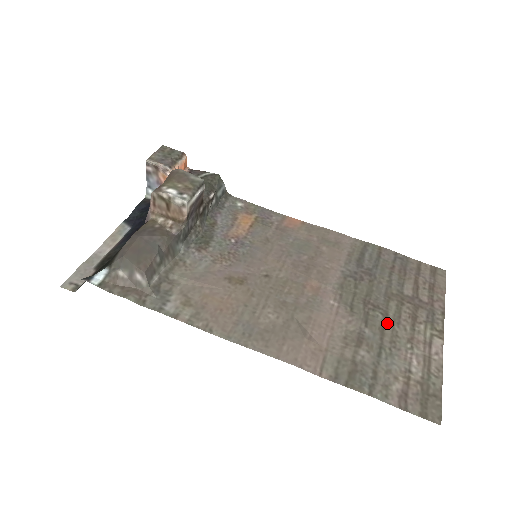
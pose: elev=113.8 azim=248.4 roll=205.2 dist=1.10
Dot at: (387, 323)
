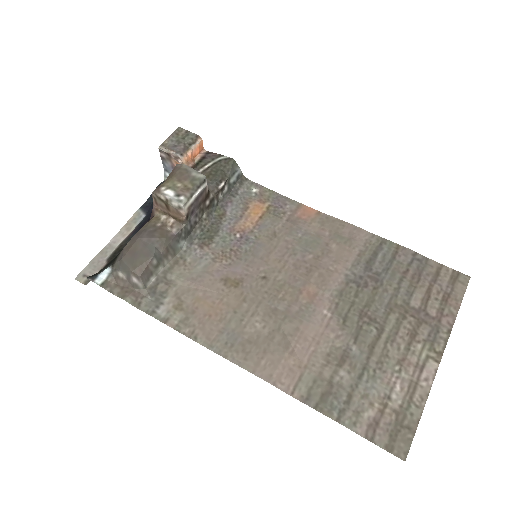
Dot at: (380, 340)
